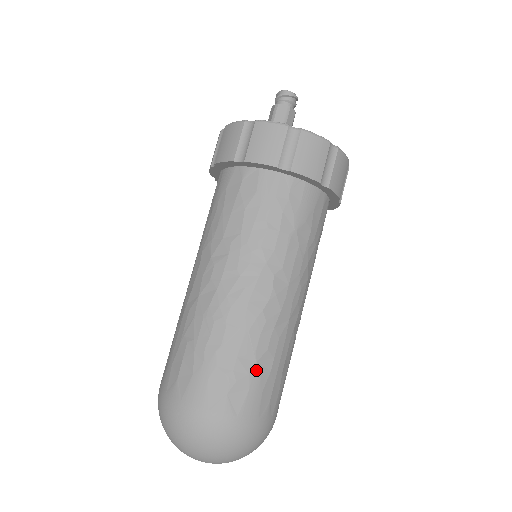
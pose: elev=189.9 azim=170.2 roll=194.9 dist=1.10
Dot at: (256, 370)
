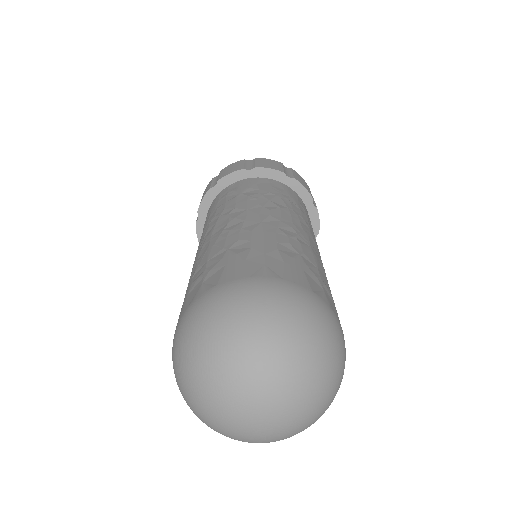
Dot at: (229, 253)
